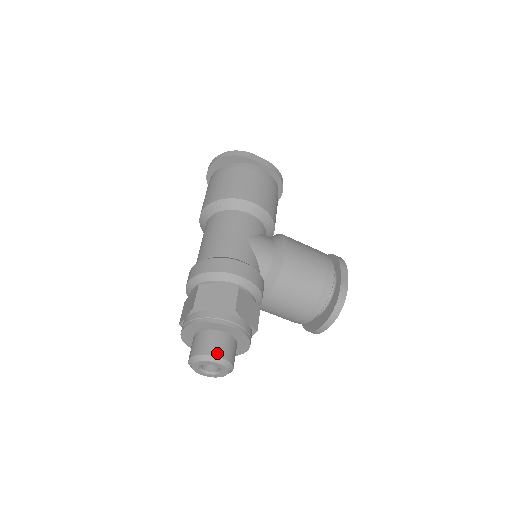
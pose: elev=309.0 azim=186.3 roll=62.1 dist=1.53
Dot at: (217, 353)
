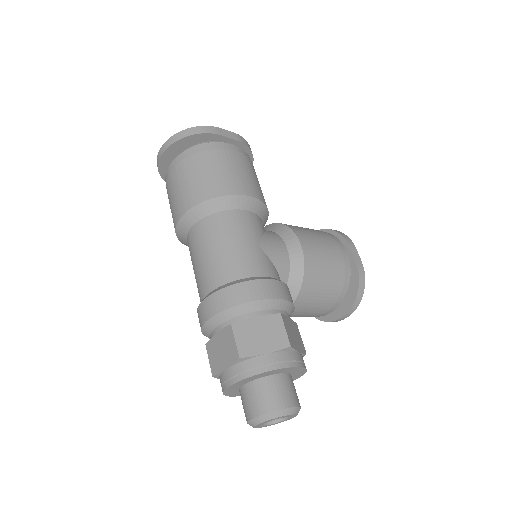
Dot at: (286, 404)
